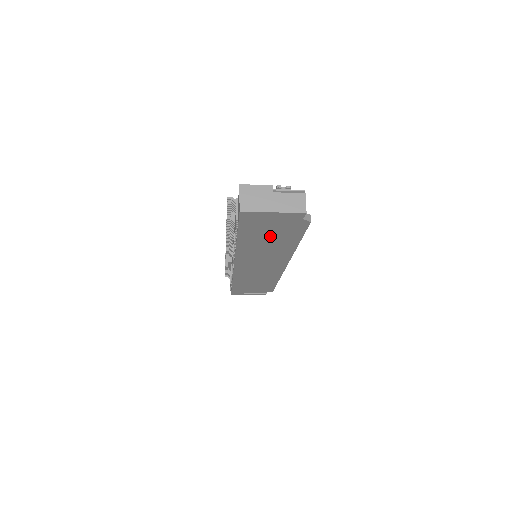
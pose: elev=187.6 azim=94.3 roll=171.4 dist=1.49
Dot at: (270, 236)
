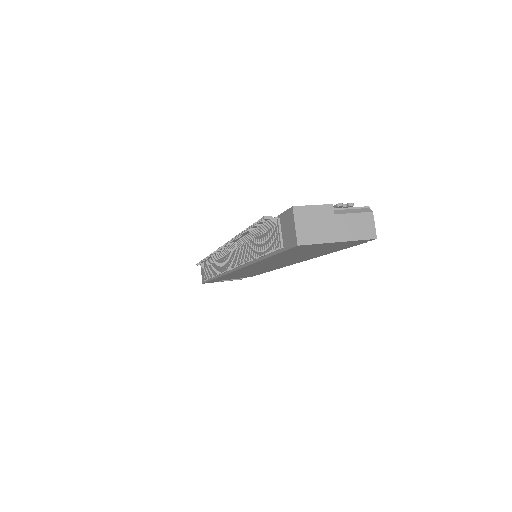
Dot at: (304, 253)
